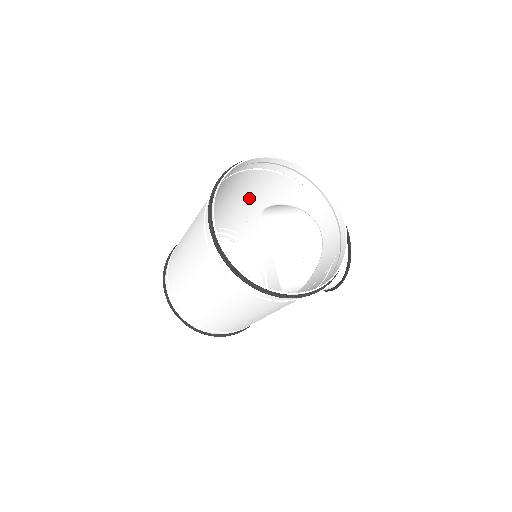
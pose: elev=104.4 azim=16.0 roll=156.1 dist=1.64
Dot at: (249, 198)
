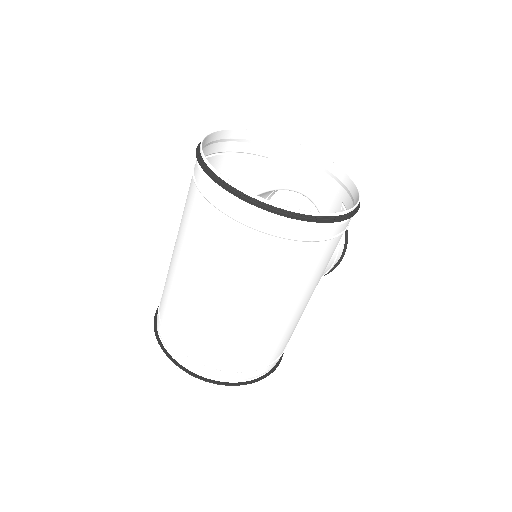
Dot at: occluded
